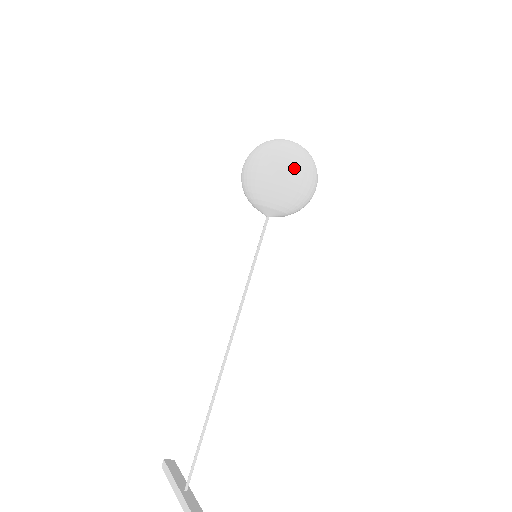
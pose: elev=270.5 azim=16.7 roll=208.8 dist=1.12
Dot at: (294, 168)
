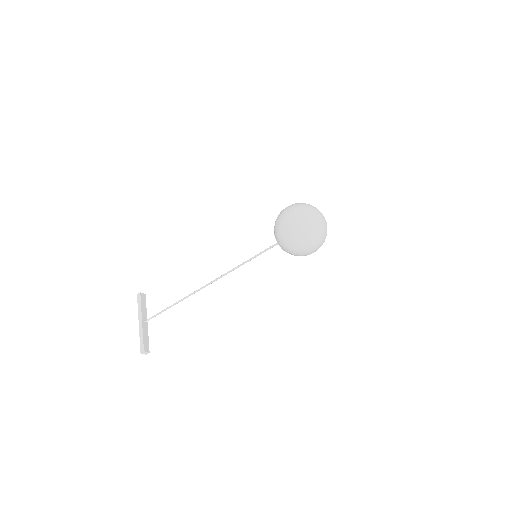
Dot at: (308, 246)
